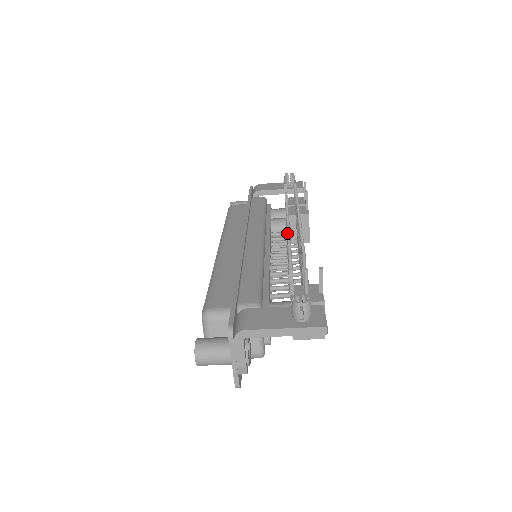
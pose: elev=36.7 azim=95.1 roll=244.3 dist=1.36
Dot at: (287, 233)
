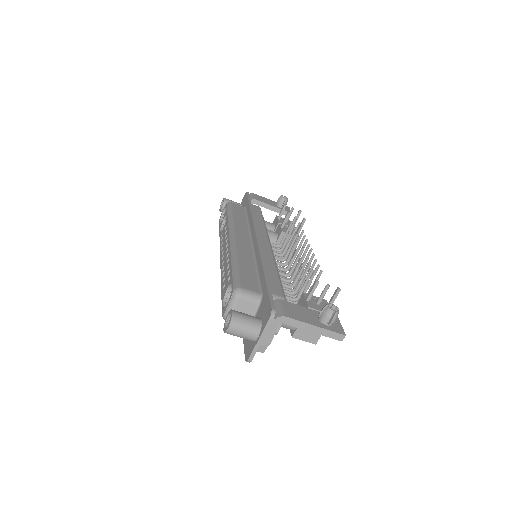
Dot at: (302, 249)
